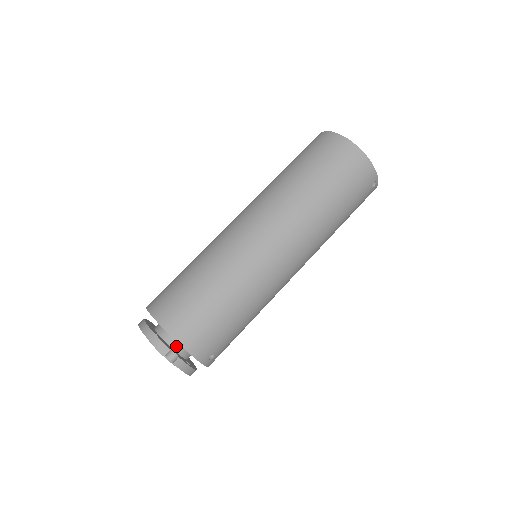
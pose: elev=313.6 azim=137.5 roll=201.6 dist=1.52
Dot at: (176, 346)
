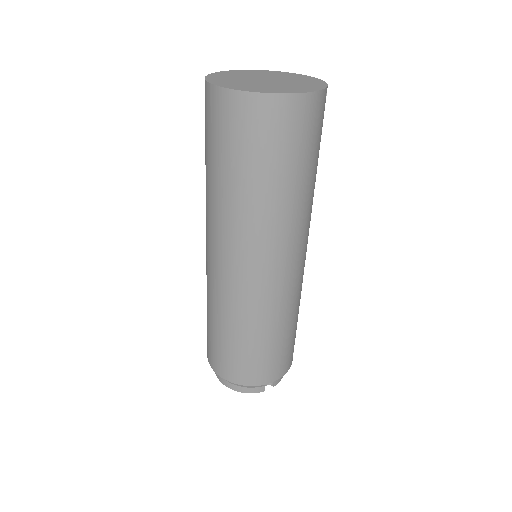
Dot at: occluded
